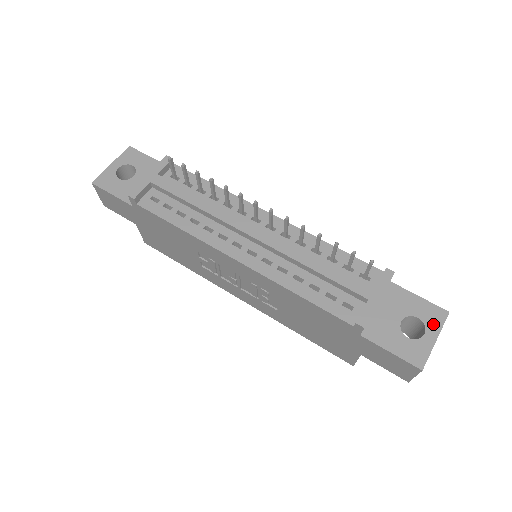
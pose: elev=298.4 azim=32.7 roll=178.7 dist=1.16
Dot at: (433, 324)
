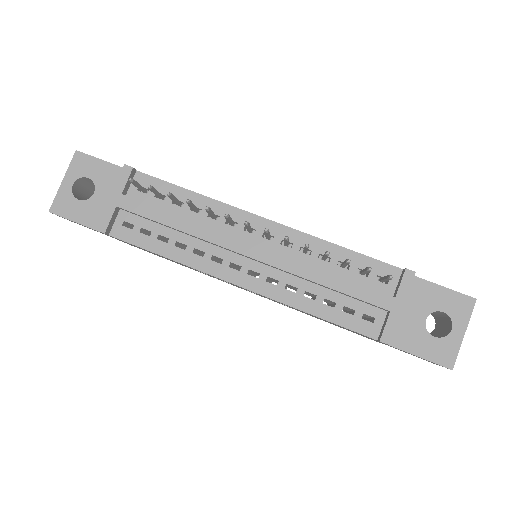
Dot at: (460, 316)
